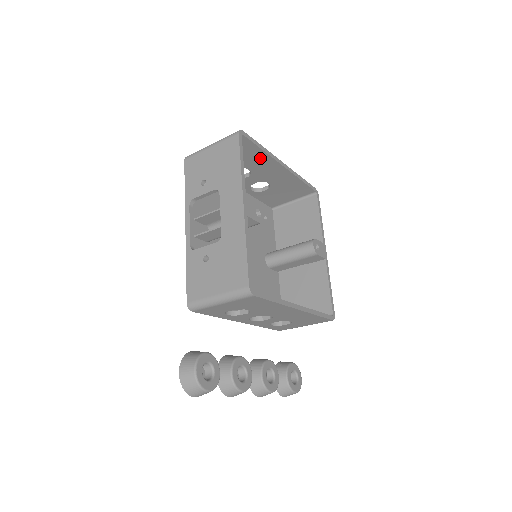
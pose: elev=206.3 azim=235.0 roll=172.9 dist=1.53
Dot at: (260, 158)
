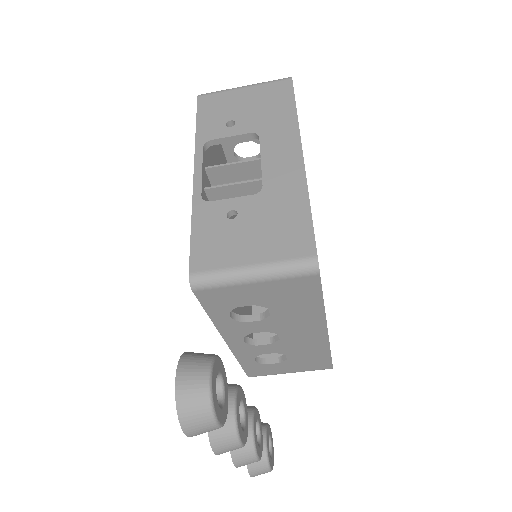
Dot at: occluded
